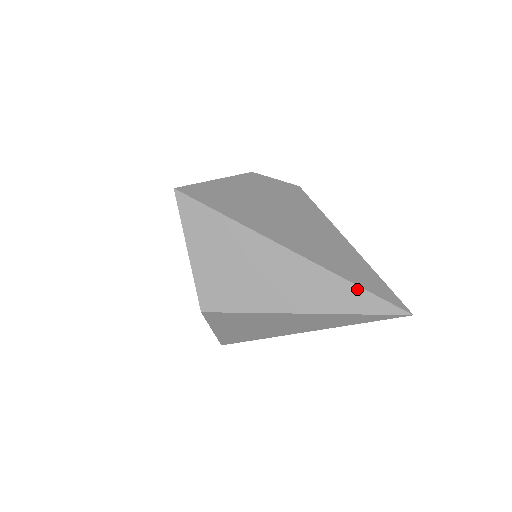
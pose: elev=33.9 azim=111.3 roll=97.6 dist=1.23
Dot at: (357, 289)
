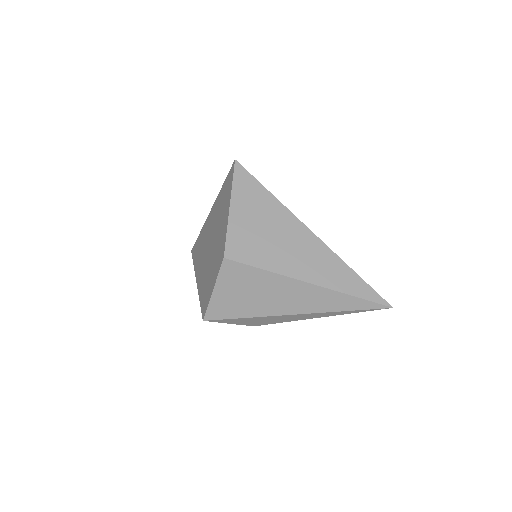
Dot at: (356, 276)
